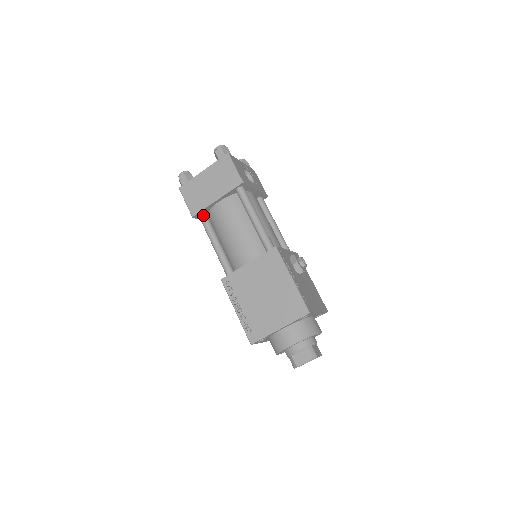
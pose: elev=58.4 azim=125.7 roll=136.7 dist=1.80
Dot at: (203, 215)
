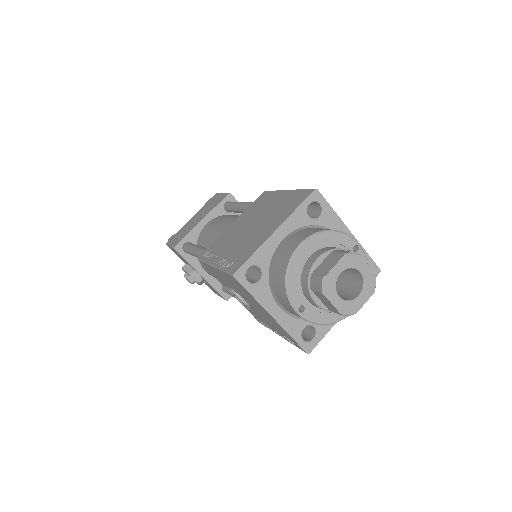
Dot at: (188, 243)
